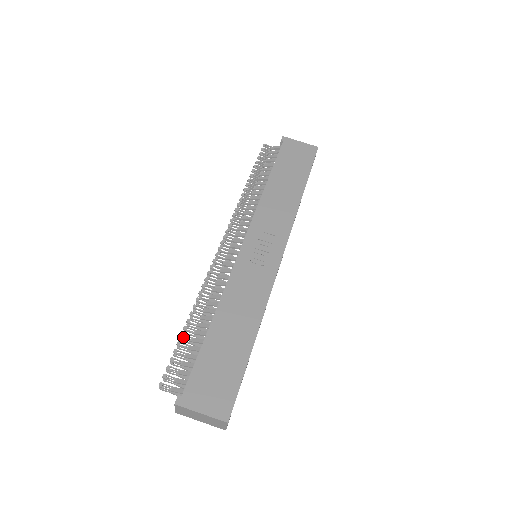
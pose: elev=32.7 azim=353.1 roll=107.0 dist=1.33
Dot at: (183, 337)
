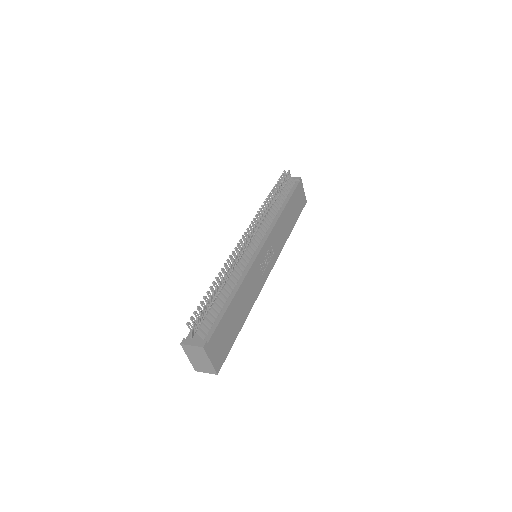
Dot at: (215, 294)
